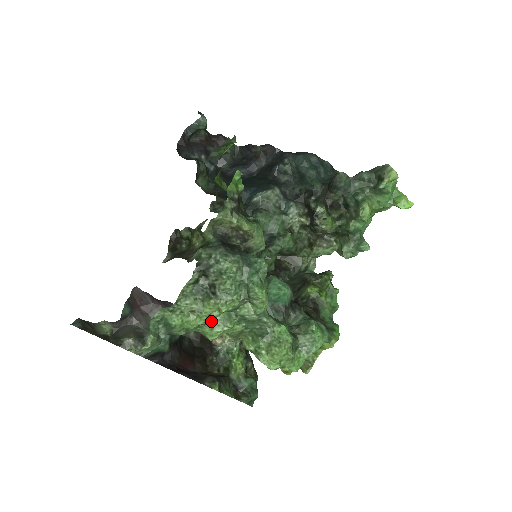
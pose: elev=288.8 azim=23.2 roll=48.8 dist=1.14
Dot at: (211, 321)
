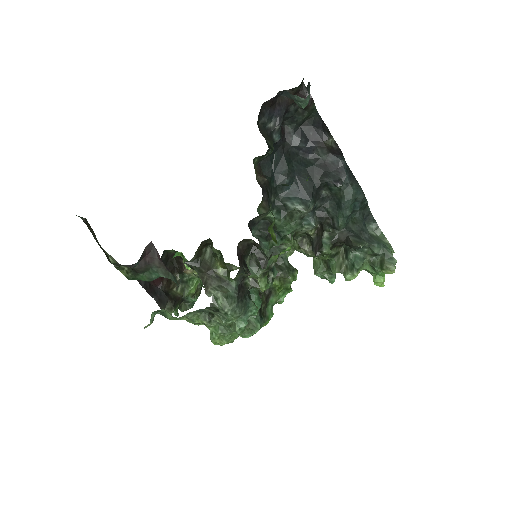
Dot at: occluded
